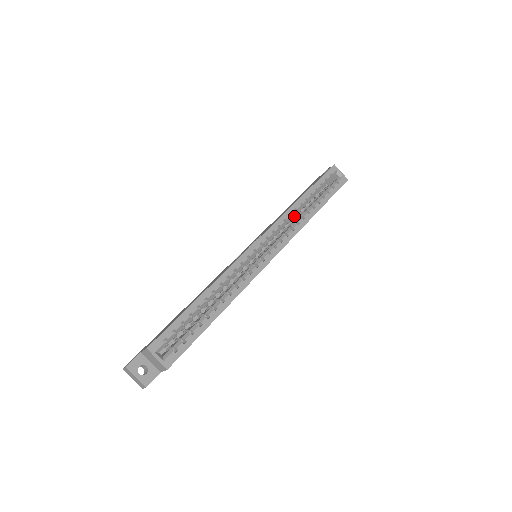
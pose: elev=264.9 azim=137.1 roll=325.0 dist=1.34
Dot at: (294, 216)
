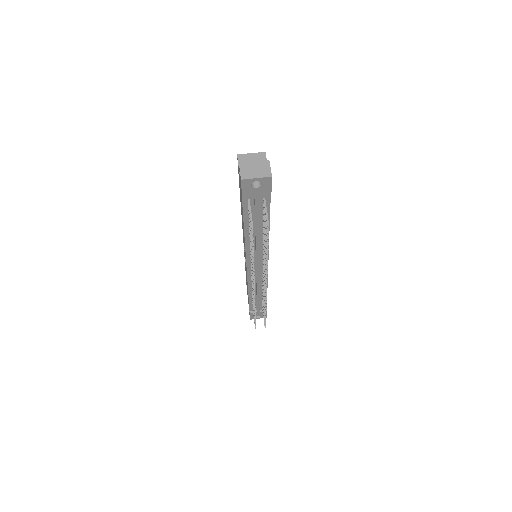
Dot at: occluded
